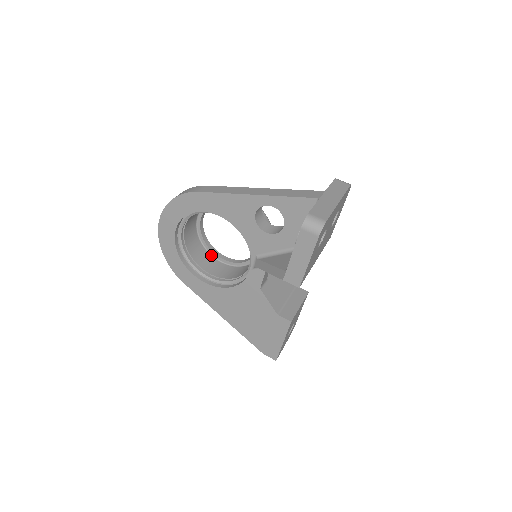
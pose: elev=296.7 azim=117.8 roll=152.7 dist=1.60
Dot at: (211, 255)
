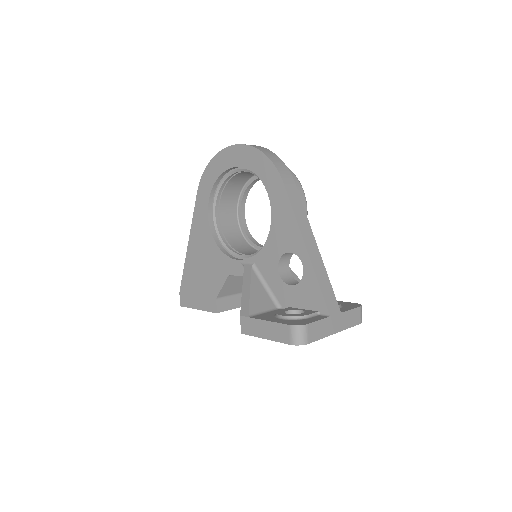
Dot at: (238, 200)
